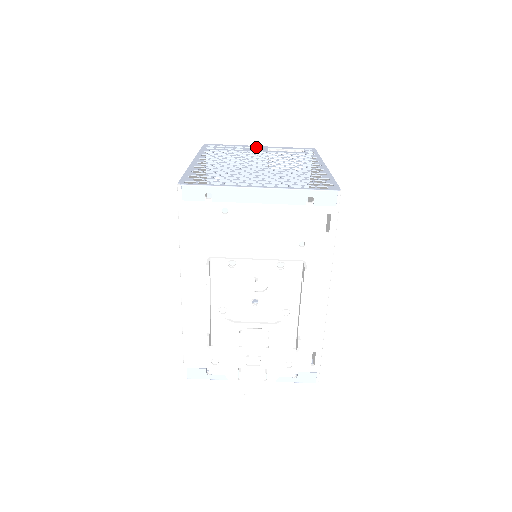
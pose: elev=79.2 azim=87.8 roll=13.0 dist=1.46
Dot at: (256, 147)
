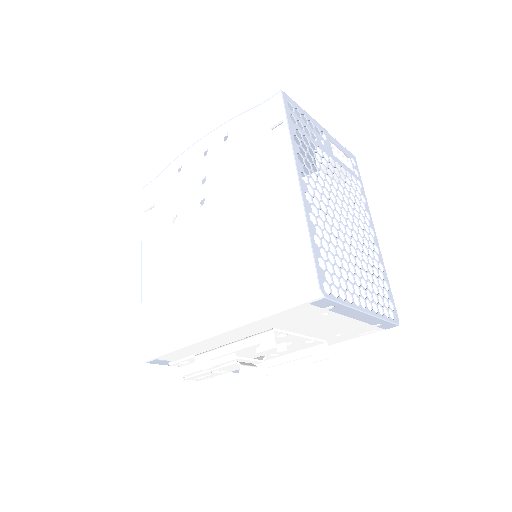
Dot at: (322, 131)
